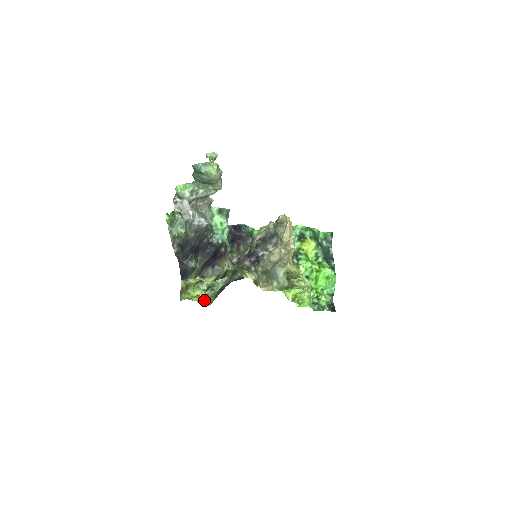
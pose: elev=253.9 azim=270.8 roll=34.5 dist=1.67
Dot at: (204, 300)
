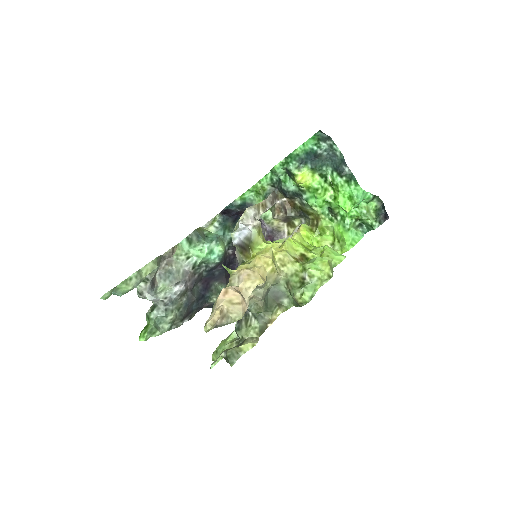
Dot at: occluded
